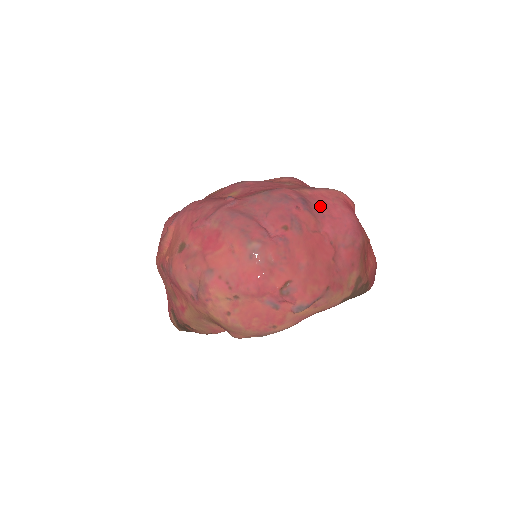
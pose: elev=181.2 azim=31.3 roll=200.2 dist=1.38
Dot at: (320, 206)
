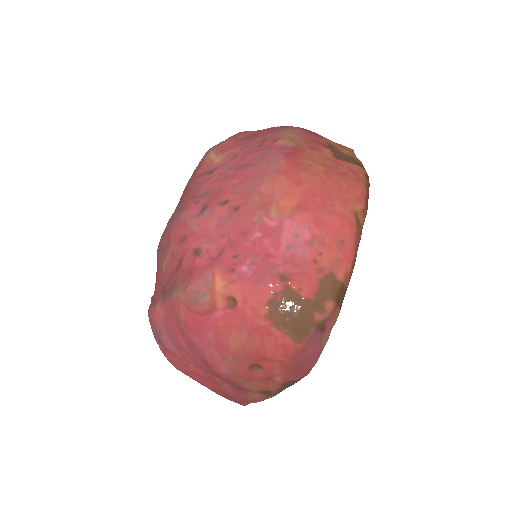
Dot at: (173, 336)
